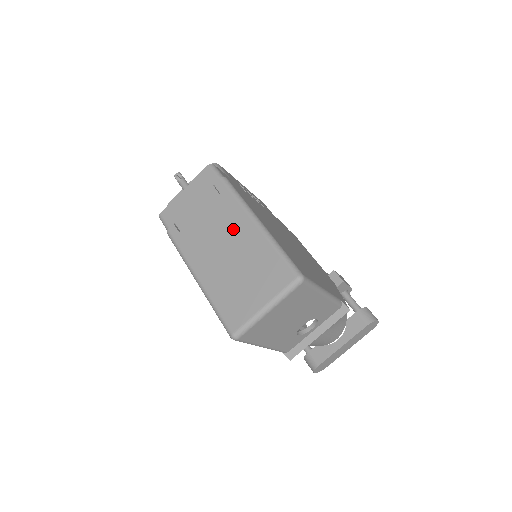
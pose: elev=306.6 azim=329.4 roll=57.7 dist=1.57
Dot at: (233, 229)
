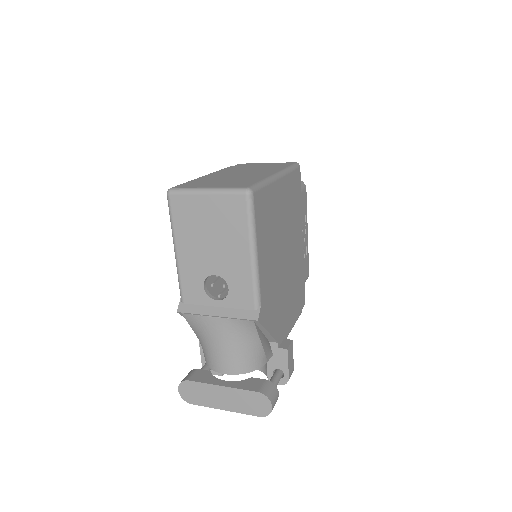
Dot at: (258, 172)
